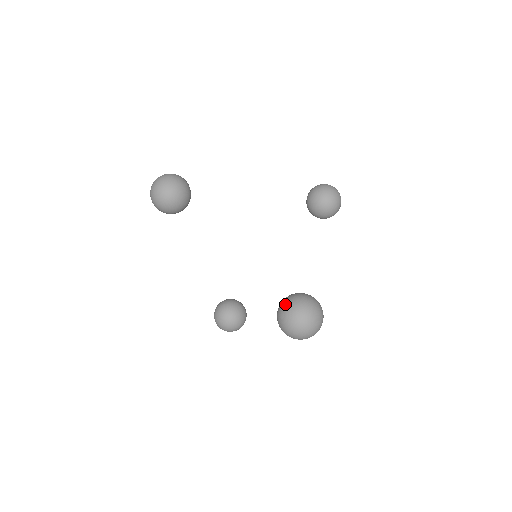
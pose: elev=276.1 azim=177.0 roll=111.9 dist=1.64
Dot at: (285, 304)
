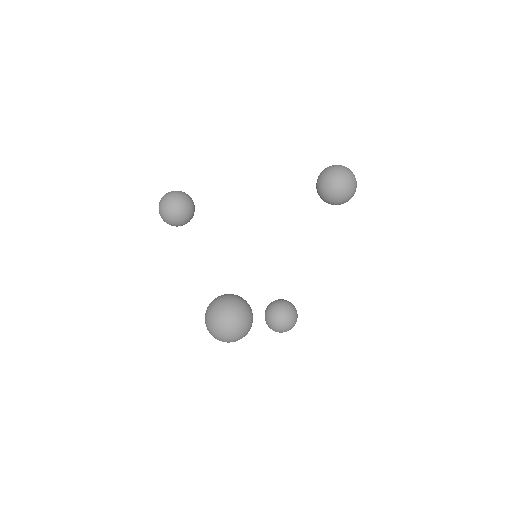
Dot at: occluded
